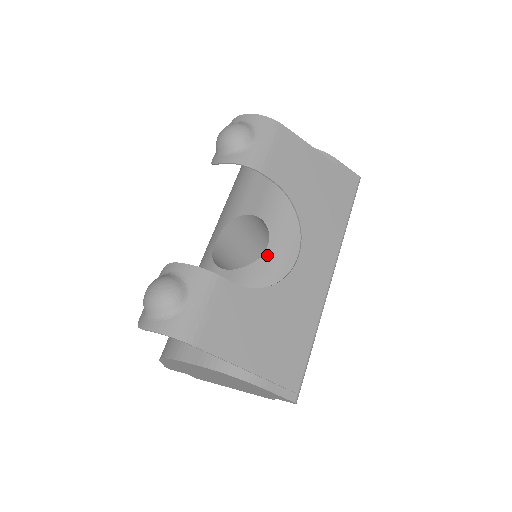
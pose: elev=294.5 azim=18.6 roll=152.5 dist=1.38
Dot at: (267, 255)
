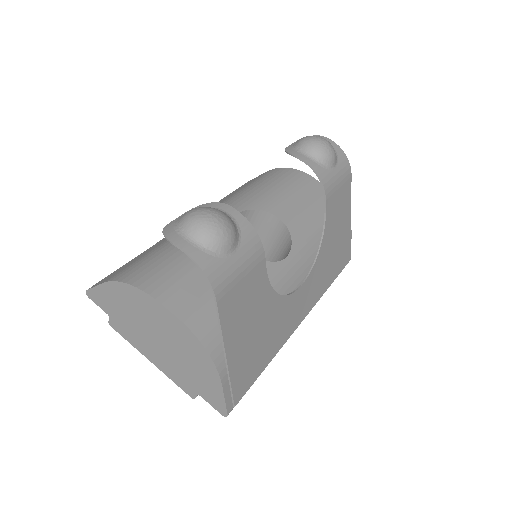
Dot at: (283, 264)
